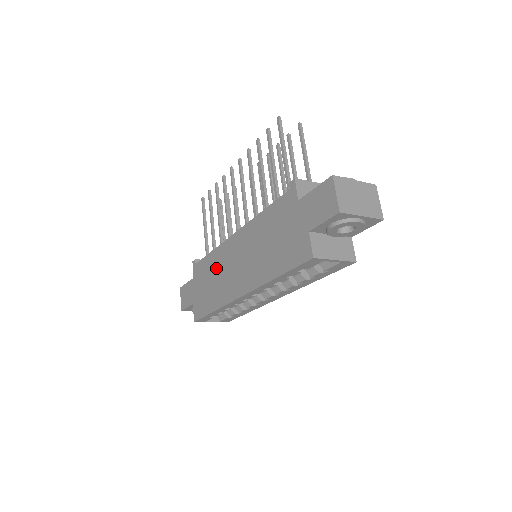
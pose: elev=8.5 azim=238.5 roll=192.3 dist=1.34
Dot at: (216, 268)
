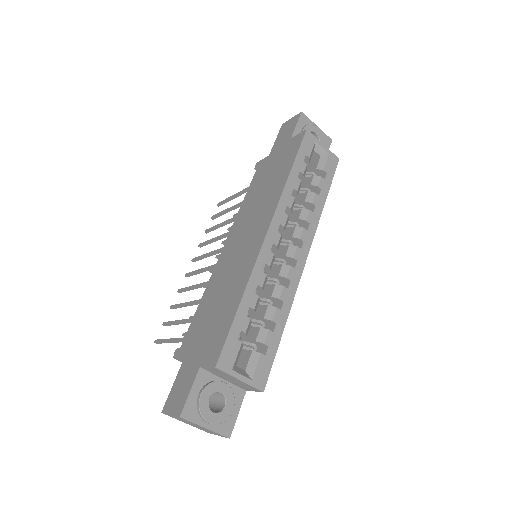
Dot at: (217, 289)
